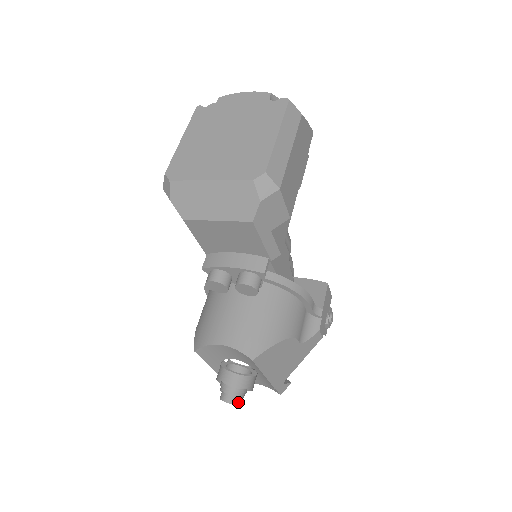
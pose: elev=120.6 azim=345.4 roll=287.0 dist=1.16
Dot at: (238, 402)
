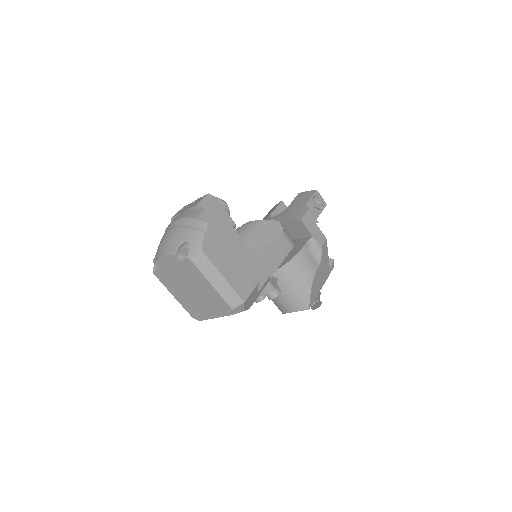
Dot at: (320, 301)
